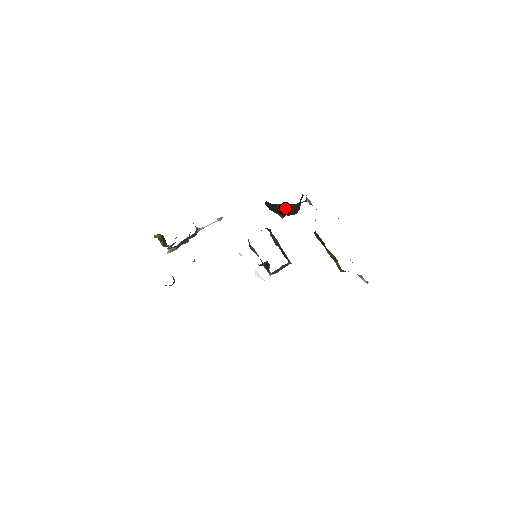
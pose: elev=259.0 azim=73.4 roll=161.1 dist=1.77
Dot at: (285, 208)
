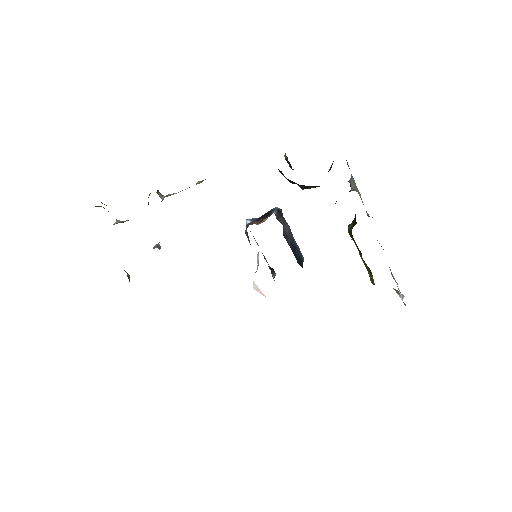
Dot at: (311, 186)
